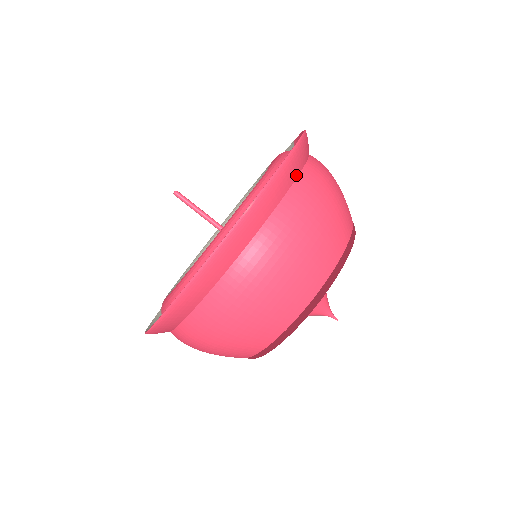
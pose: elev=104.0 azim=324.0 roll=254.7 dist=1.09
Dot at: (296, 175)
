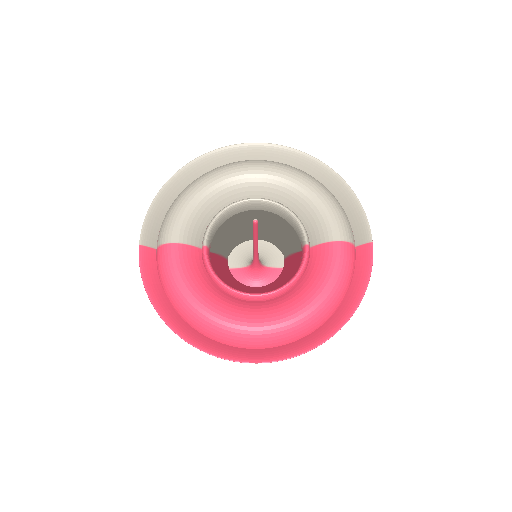
Dot at: (310, 337)
